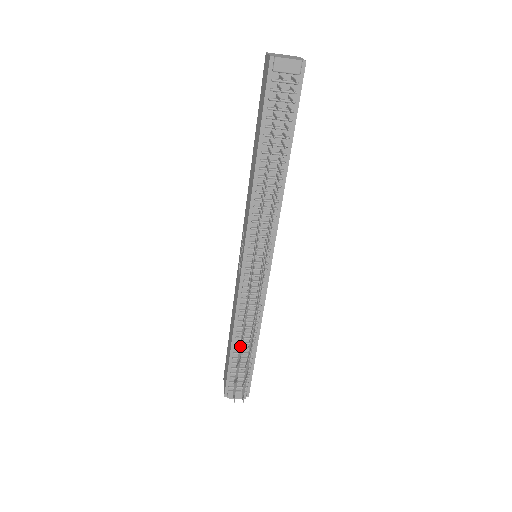
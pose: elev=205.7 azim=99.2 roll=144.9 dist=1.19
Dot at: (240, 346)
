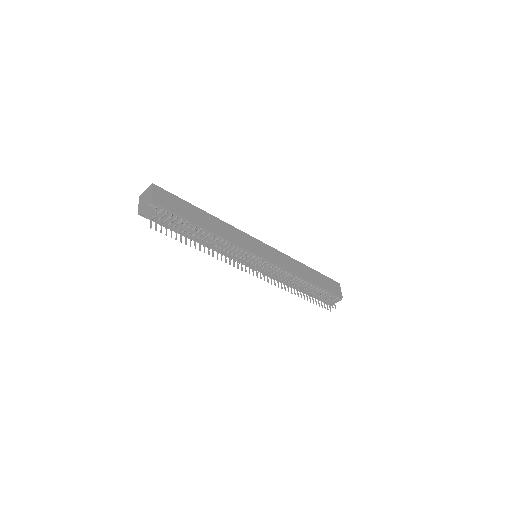
Dot at: occluded
